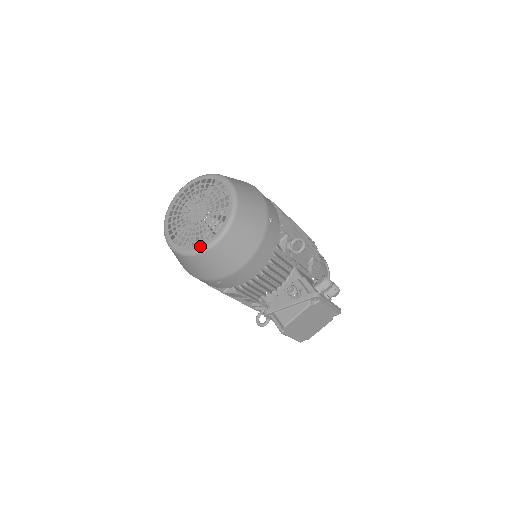
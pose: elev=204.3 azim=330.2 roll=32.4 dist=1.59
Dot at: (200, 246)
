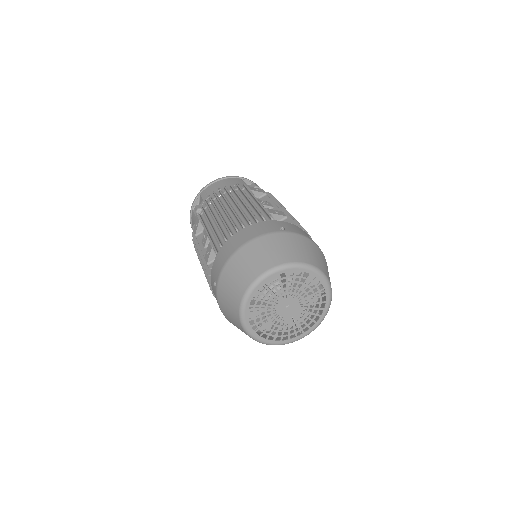
Dot at: (288, 341)
